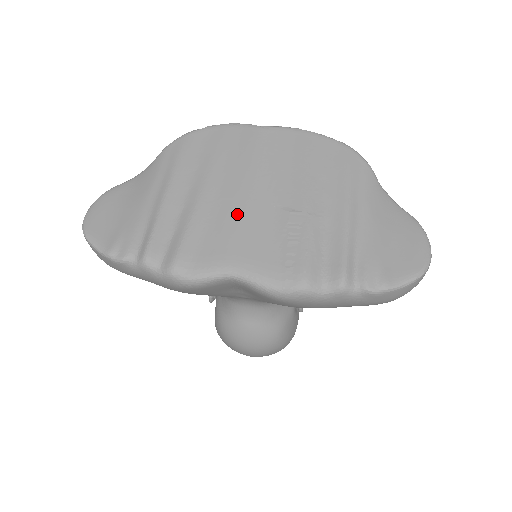
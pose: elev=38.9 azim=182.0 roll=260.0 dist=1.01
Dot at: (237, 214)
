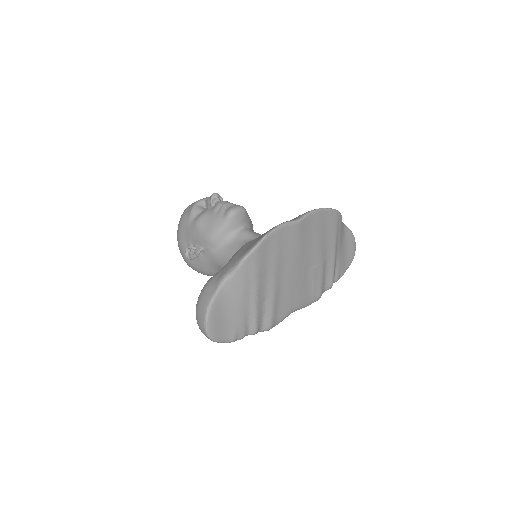
Dot at: (293, 285)
